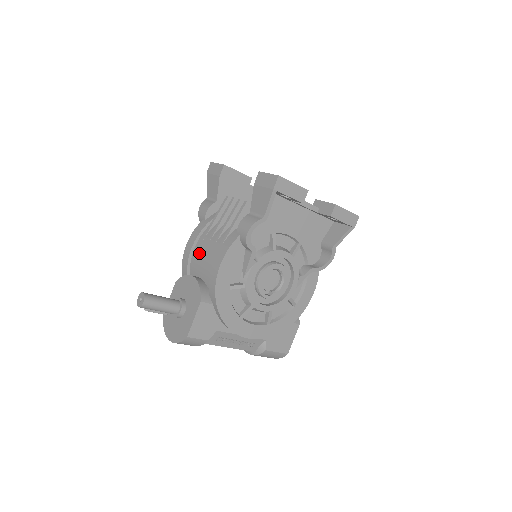
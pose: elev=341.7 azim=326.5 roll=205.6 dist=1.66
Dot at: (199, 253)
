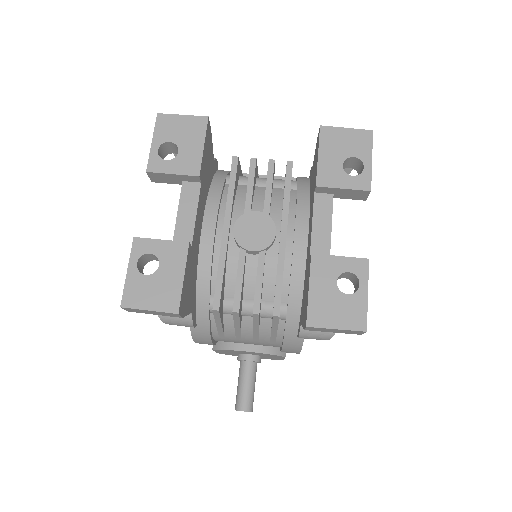
Dot at: occluded
